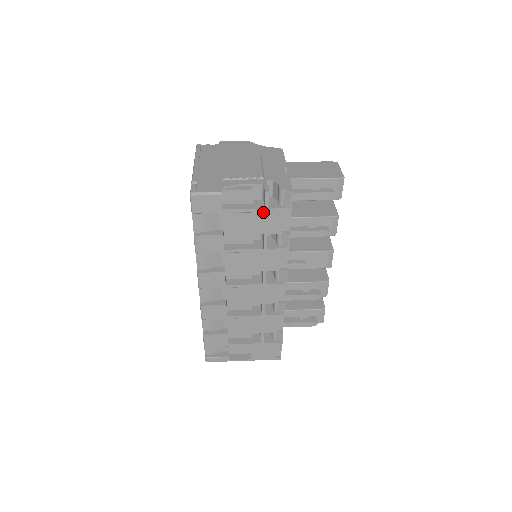
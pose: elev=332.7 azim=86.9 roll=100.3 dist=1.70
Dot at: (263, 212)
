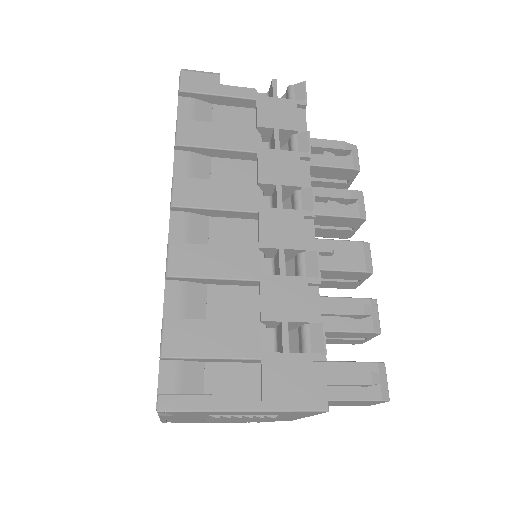
Dot at: (271, 101)
